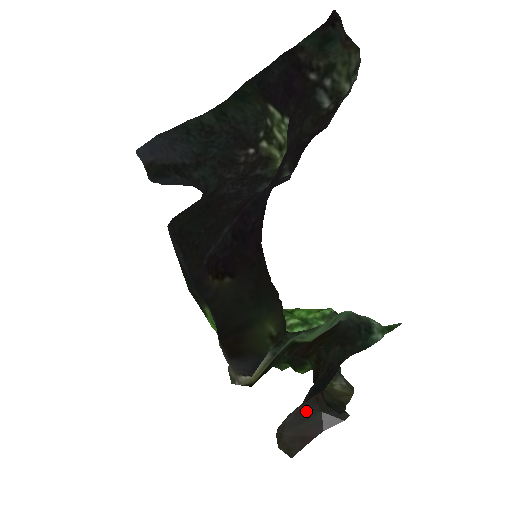
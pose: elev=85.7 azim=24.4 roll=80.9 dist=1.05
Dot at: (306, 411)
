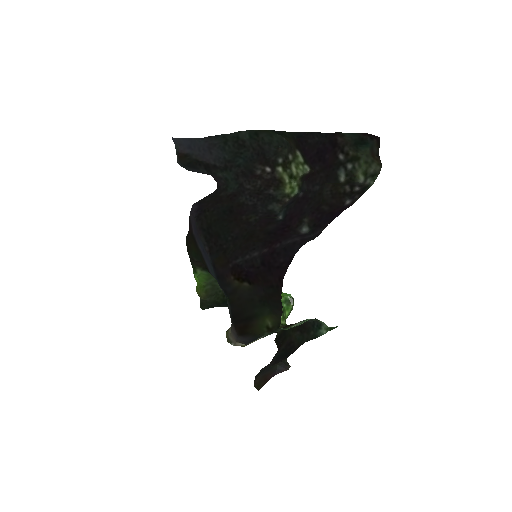
Dot at: occluded
